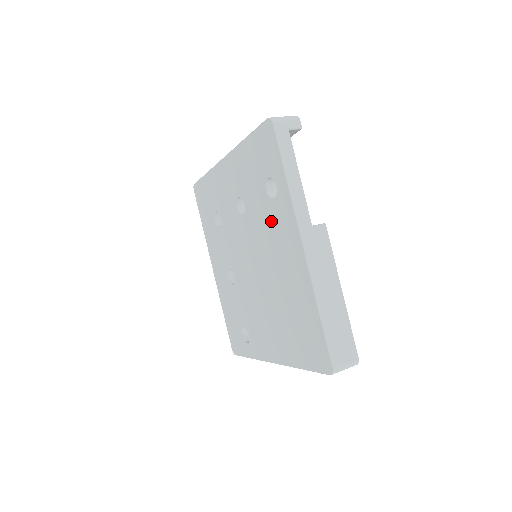
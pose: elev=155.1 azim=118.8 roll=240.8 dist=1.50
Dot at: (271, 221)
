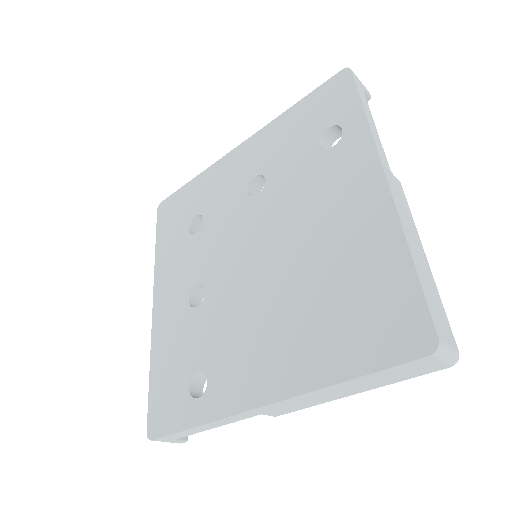
Dot at: (320, 175)
